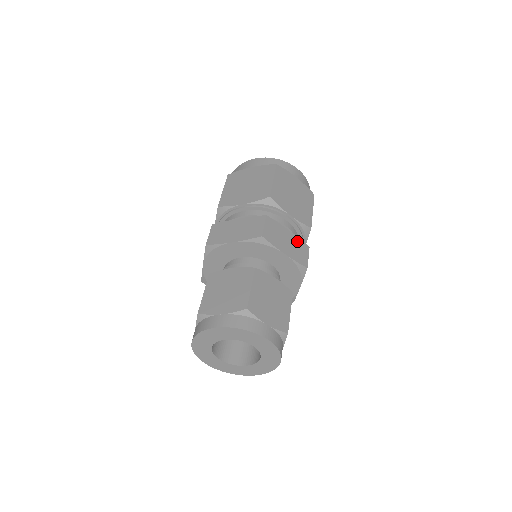
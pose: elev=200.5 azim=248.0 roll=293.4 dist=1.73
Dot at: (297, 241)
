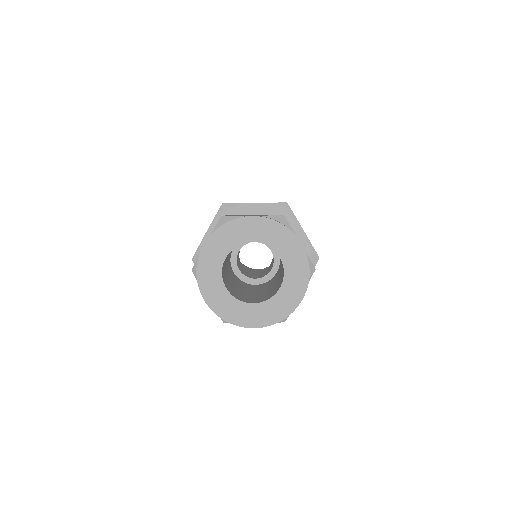
Dot at: occluded
